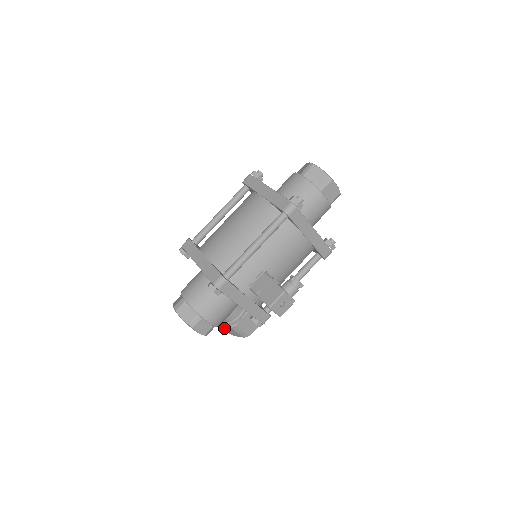
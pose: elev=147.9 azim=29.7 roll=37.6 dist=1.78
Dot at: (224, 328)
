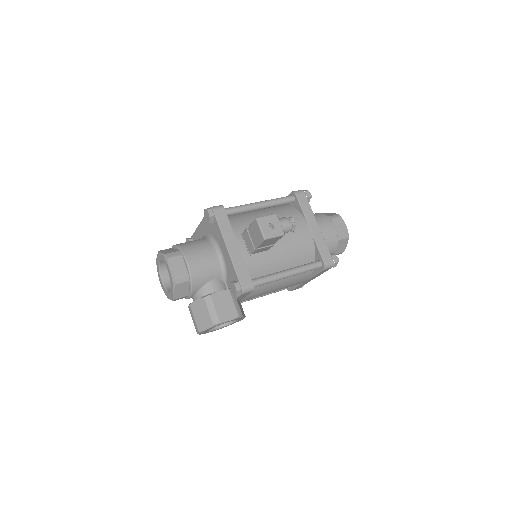
Dot at: (195, 308)
